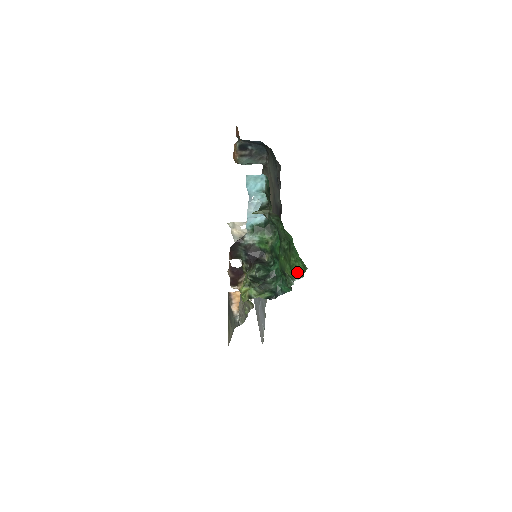
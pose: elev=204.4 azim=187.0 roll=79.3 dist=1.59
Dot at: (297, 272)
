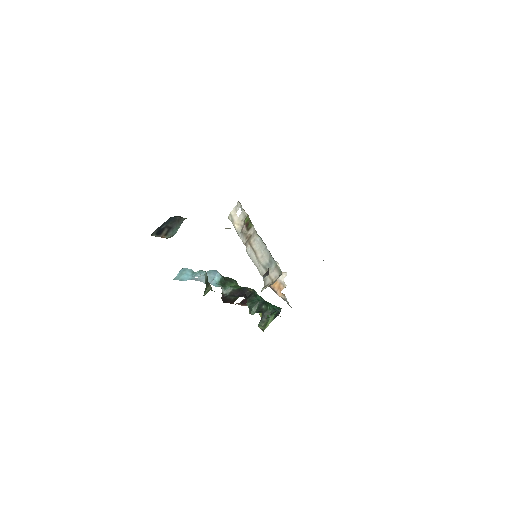
Dot at: occluded
